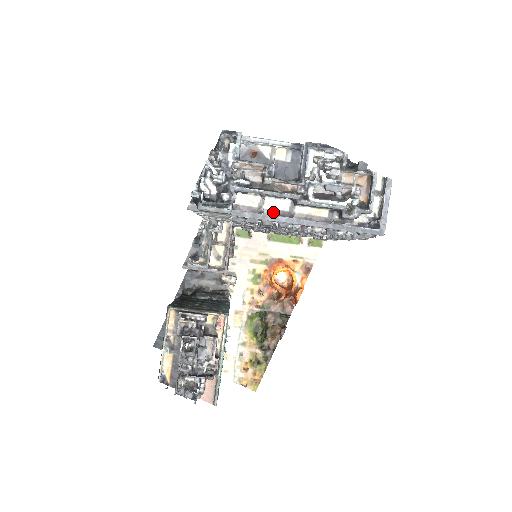
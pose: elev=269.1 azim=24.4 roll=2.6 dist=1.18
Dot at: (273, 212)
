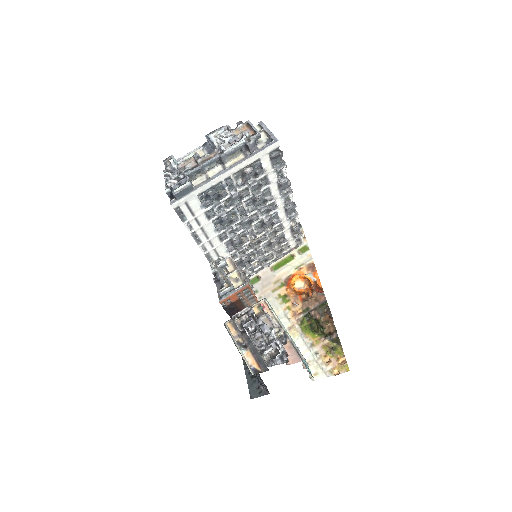
Dot at: (216, 175)
